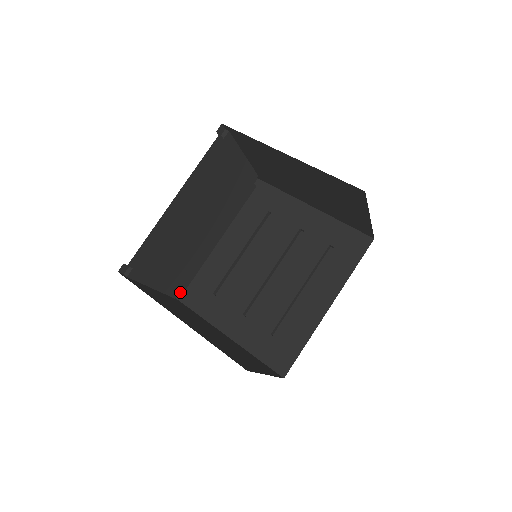
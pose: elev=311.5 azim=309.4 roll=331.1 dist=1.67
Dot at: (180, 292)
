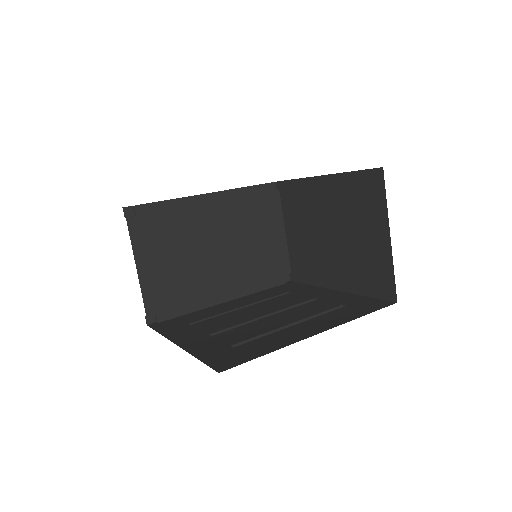
Dot at: (155, 322)
